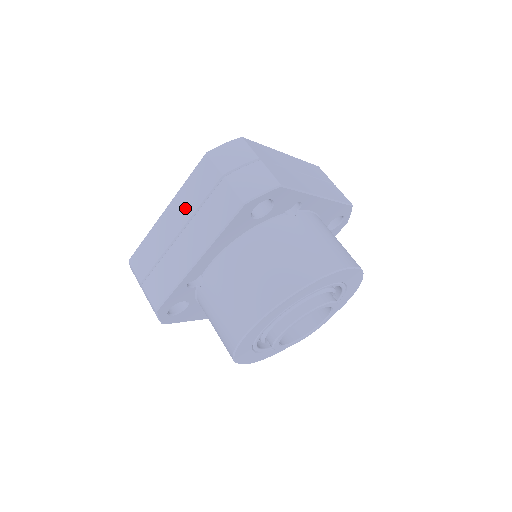
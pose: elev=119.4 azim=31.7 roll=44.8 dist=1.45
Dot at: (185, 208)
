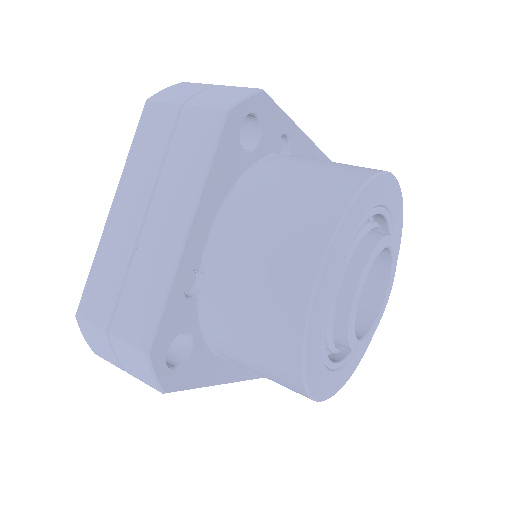
Dot at: (141, 181)
